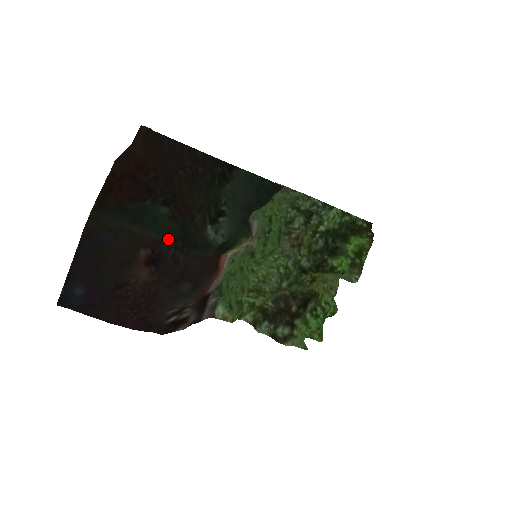
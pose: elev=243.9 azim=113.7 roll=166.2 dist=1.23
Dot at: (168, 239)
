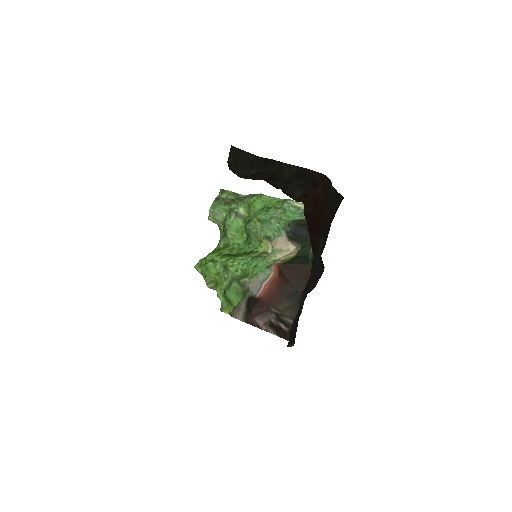
Dot at: occluded
